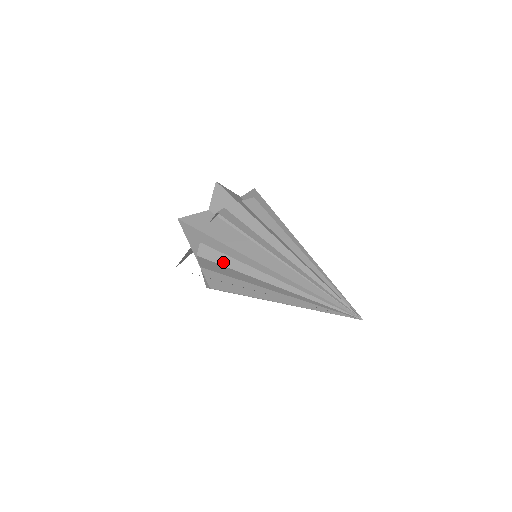
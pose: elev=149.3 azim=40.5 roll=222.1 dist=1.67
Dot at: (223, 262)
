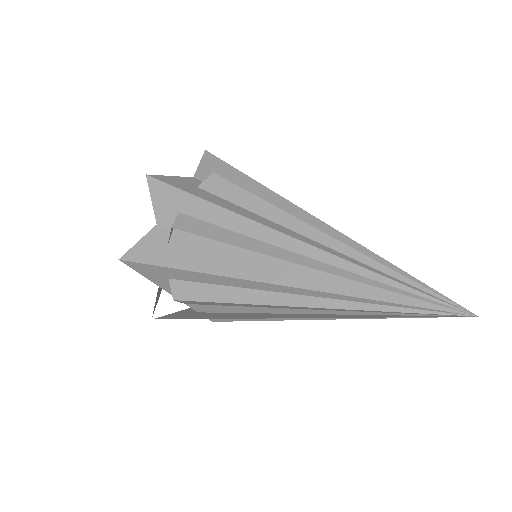
Dot at: (216, 297)
